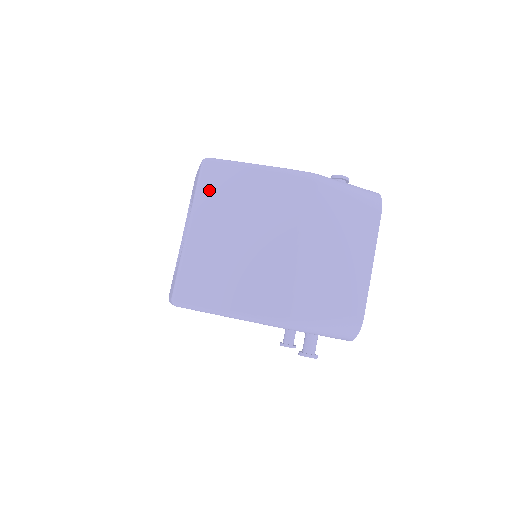
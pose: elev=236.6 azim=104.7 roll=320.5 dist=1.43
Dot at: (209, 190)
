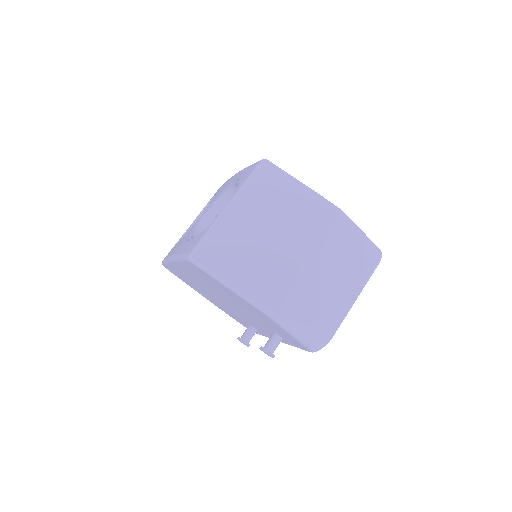
Dot at: (258, 184)
